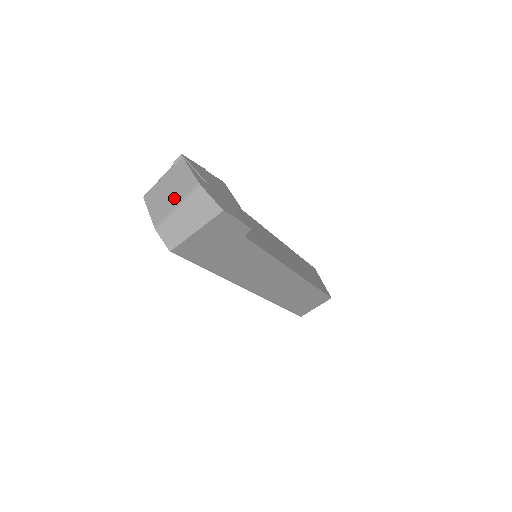
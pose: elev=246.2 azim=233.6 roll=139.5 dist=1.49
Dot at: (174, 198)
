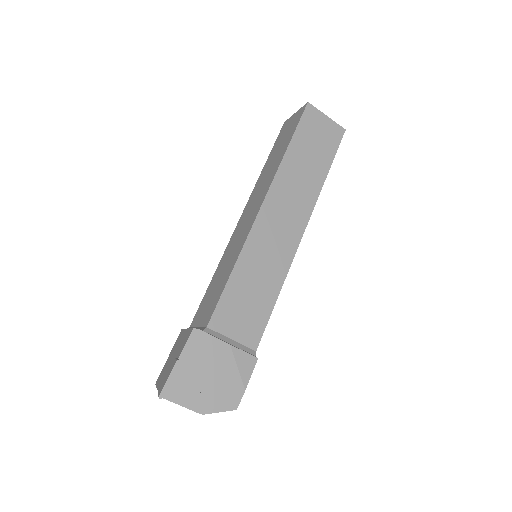
Dot at: occluded
